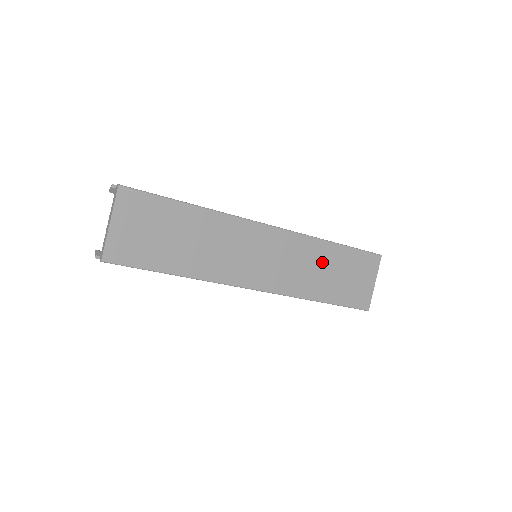
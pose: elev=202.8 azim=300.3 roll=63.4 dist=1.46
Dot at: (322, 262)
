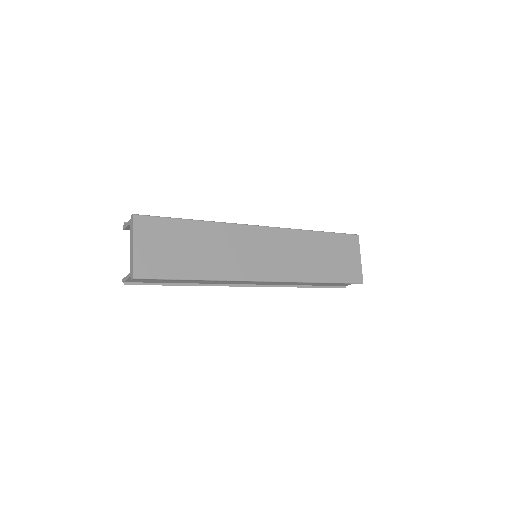
Dot at: (311, 249)
